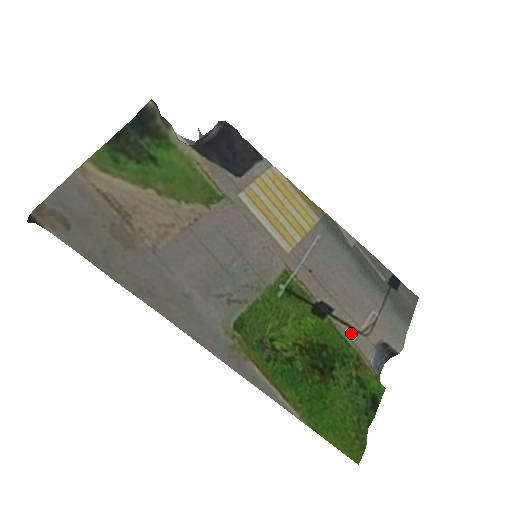
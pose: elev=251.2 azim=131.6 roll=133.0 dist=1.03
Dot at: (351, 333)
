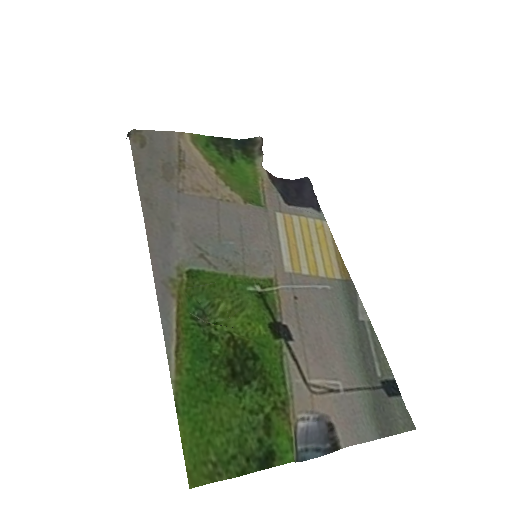
Dot at: (295, 373)
